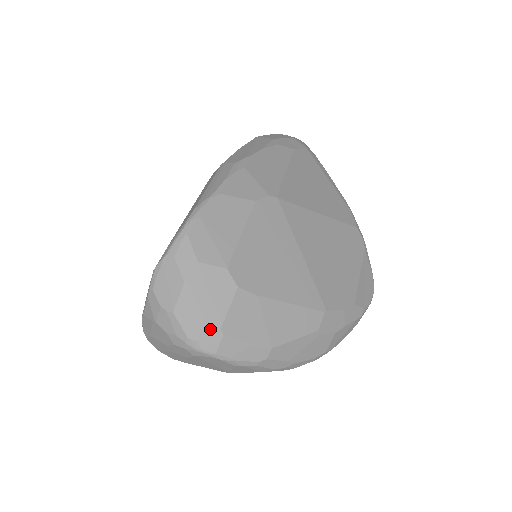
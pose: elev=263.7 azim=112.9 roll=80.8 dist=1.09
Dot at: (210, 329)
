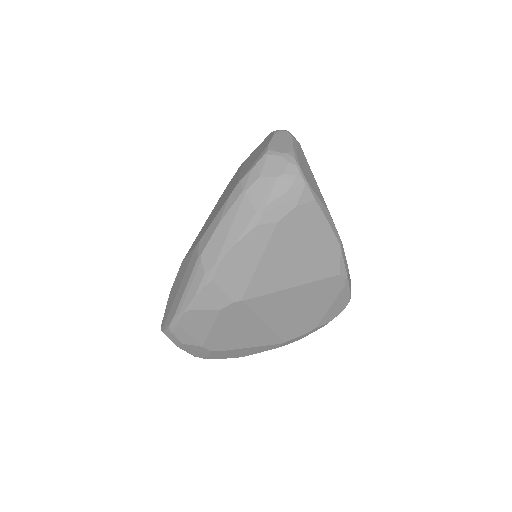
Dot at: (199, 357)
